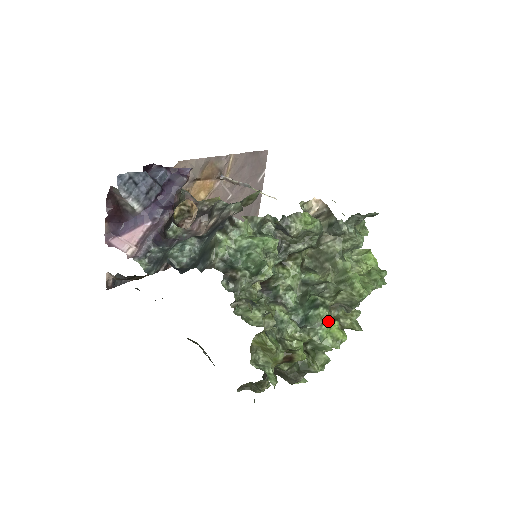
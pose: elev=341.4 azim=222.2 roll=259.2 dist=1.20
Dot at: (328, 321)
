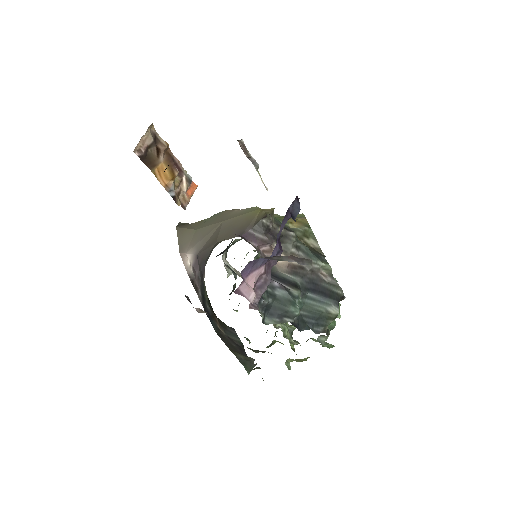
Dot at: occluded
